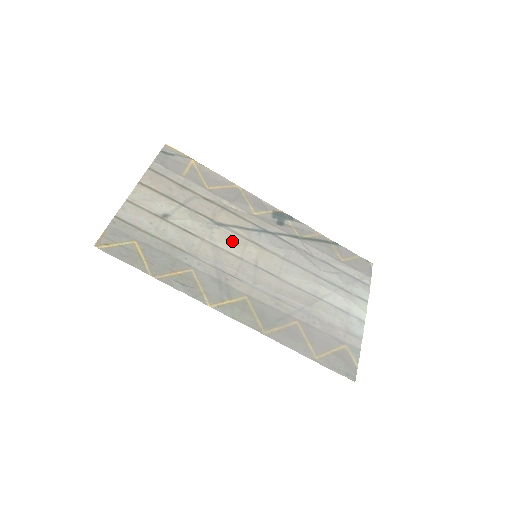
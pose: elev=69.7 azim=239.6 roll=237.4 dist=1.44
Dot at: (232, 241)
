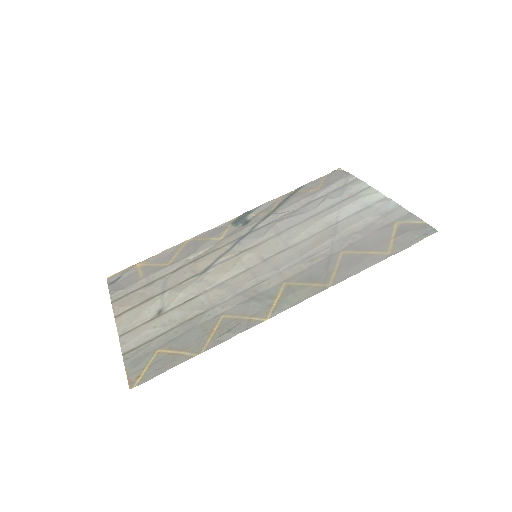
Dot at: (227, 269)
